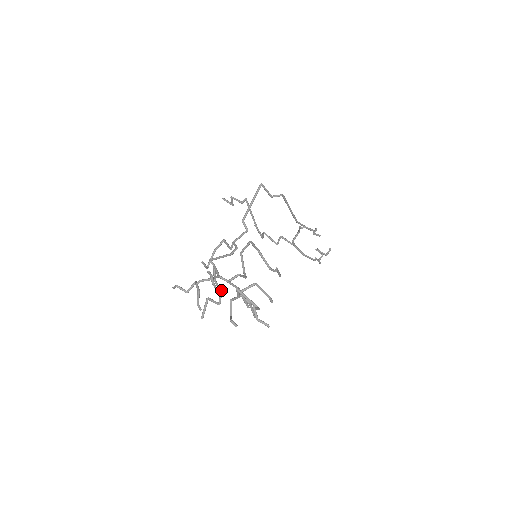
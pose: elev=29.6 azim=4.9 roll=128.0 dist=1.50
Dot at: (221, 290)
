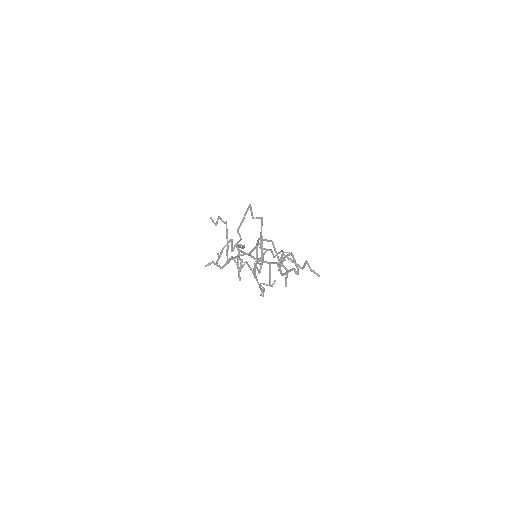
Dot at: occluded
